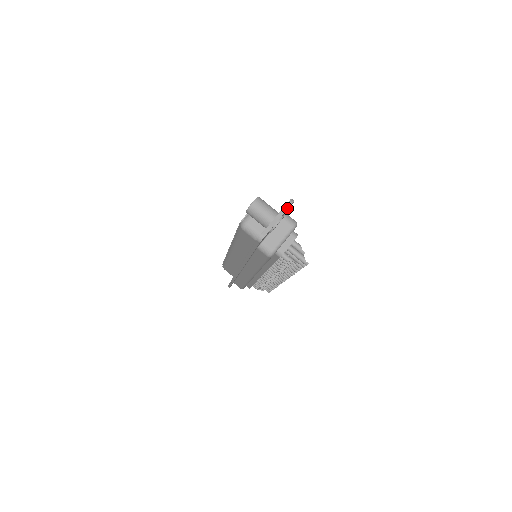
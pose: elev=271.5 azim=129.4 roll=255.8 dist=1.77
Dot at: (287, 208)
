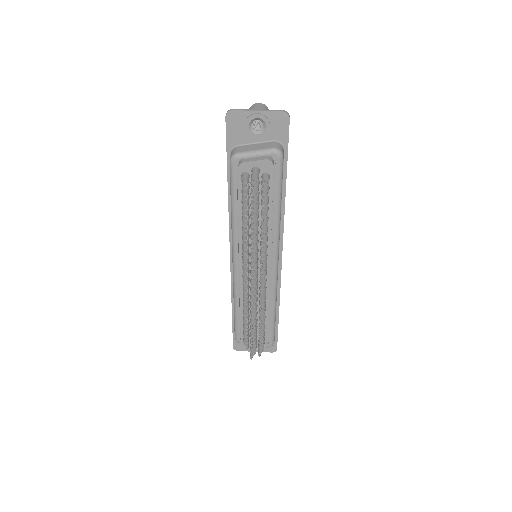
Dot at: (275, 111)
